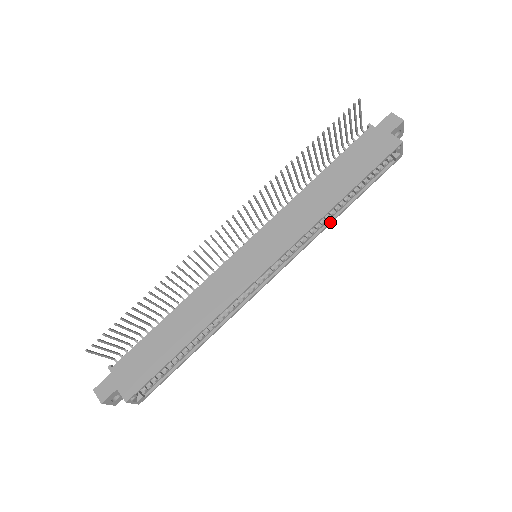
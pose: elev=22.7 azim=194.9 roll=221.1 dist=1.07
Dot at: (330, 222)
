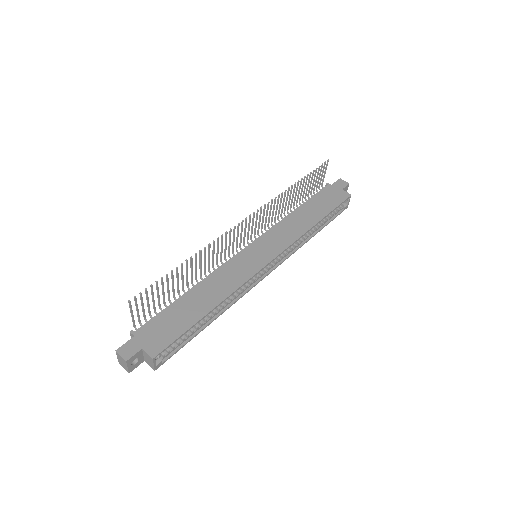
Dot at: (306, 241)
